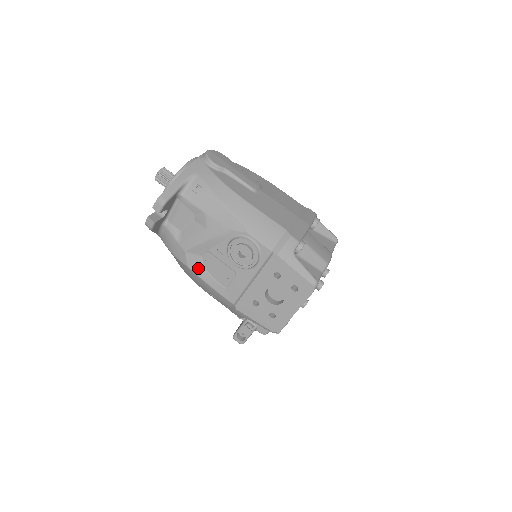
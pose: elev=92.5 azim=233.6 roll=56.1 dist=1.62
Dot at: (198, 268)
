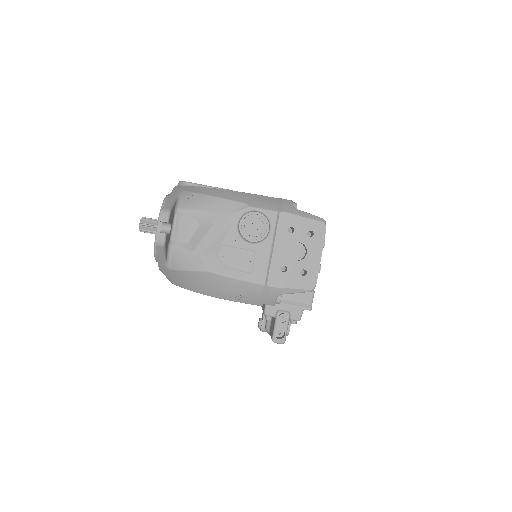
Dot at: (218, 268)
